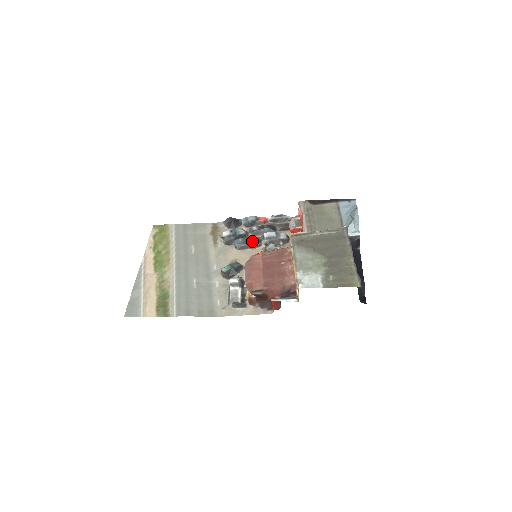
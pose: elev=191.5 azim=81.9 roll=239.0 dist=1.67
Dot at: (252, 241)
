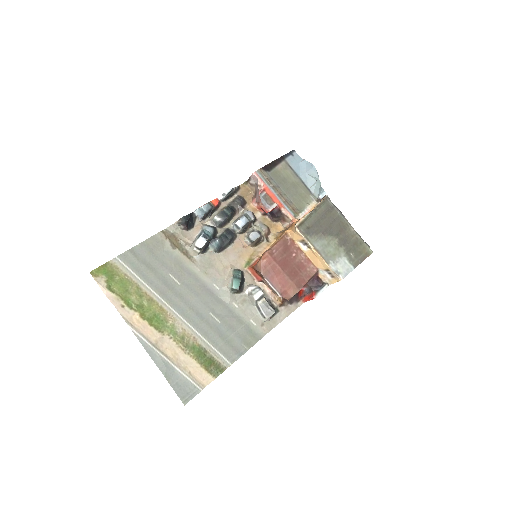
Dot at: (229, 237)
